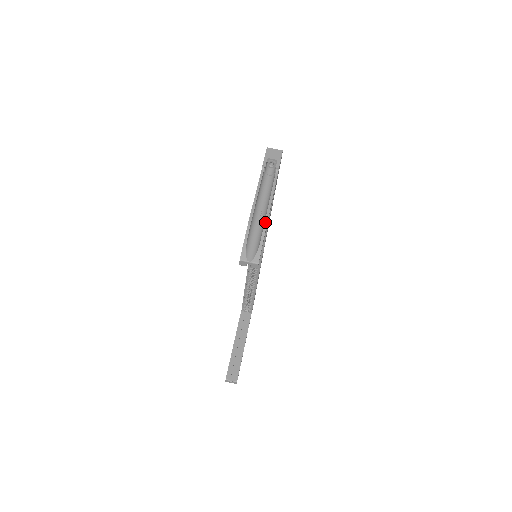
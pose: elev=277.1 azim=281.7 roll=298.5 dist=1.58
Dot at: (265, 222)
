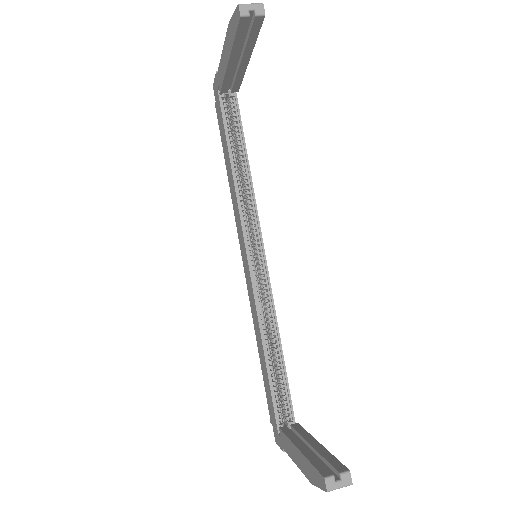
Dot at: occluded
